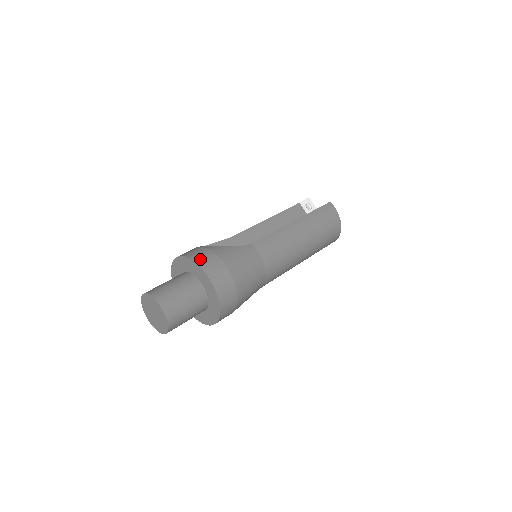
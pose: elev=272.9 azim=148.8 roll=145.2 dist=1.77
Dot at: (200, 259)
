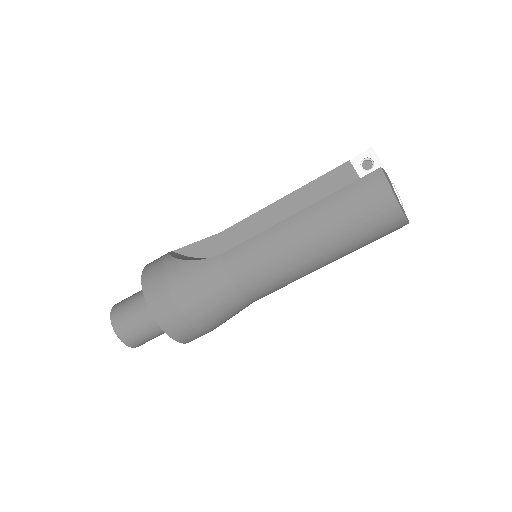
Dot at: (147, 280)
